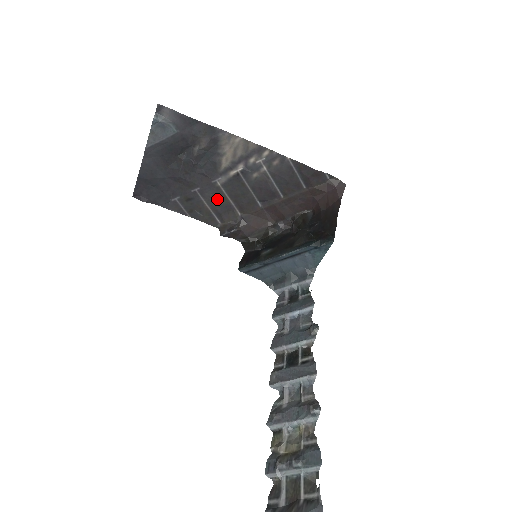
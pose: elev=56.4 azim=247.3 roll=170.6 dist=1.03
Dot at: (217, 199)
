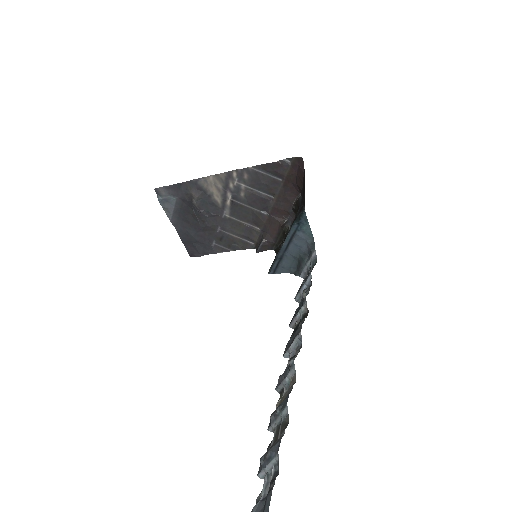
Dot at: (236, 227)
